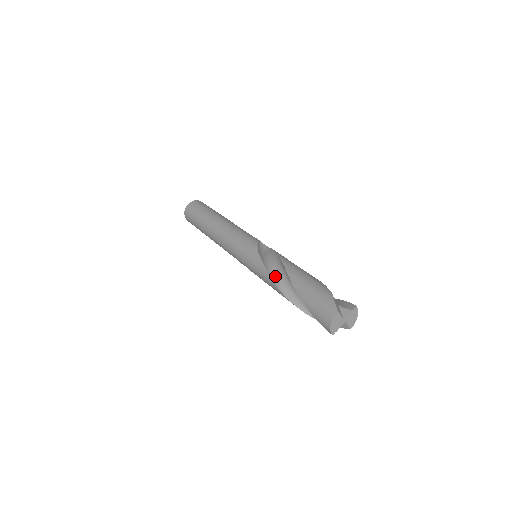
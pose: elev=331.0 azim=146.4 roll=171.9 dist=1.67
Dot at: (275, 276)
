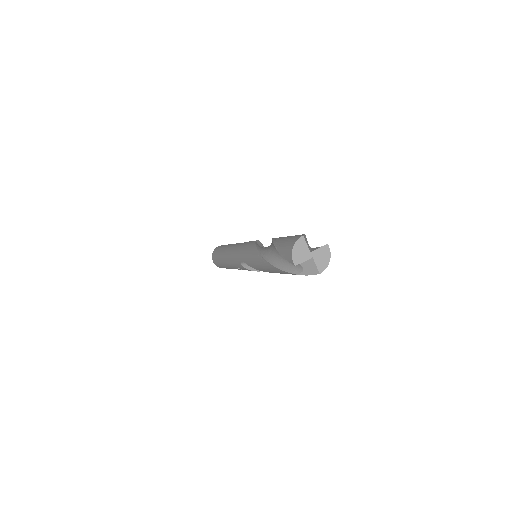
Dot at: (262, 250)
